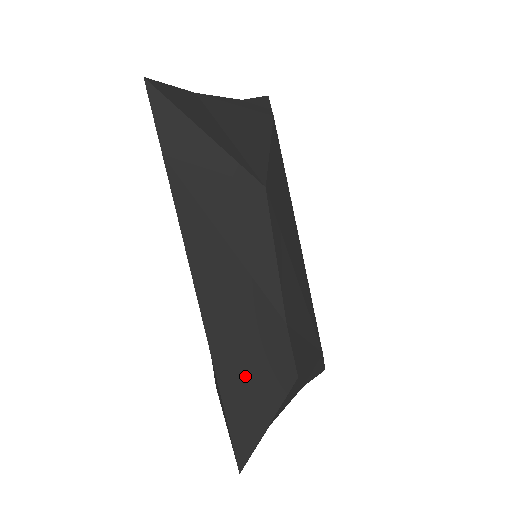
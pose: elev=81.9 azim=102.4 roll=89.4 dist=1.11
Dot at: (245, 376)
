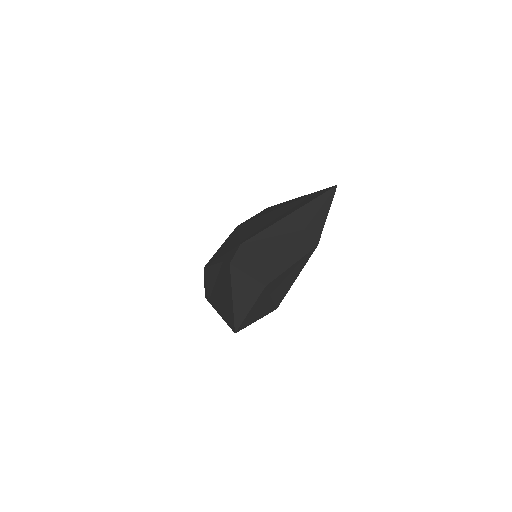
Dot at: occluded
